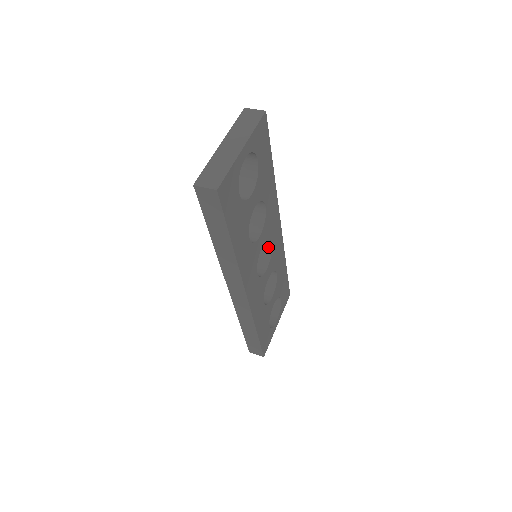
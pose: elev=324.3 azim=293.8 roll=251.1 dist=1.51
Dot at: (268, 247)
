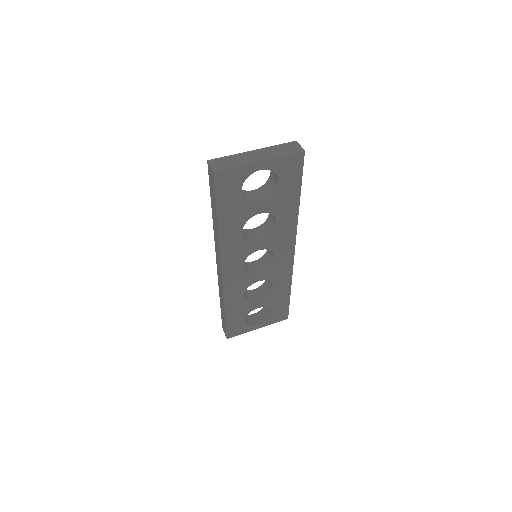
Dot at: (272, 258)
